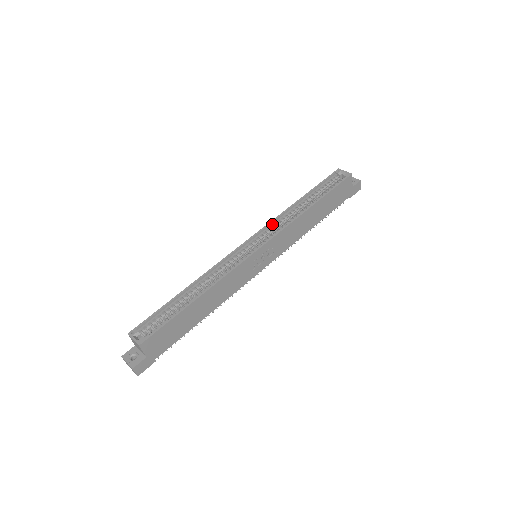
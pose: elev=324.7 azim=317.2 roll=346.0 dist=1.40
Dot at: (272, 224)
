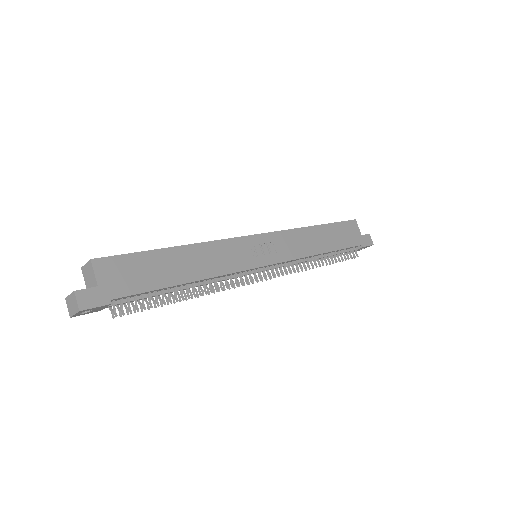
Dot at: occluded
